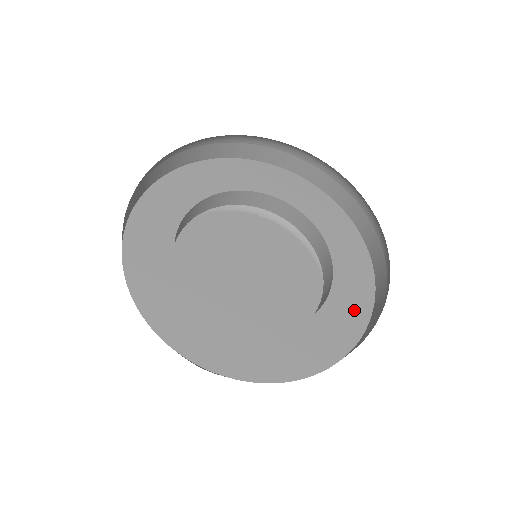
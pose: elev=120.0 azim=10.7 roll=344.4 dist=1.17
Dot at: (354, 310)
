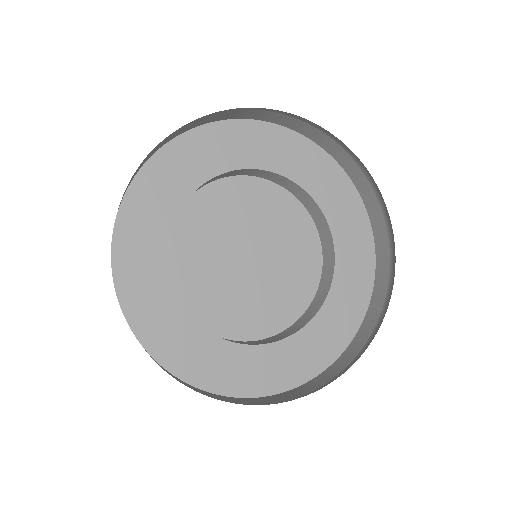
Dot at: (320, 351)
